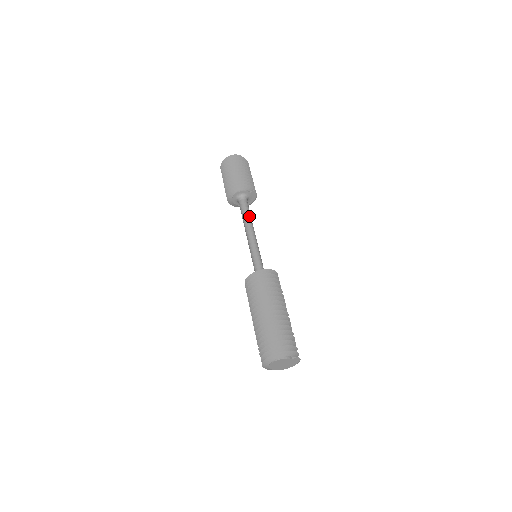
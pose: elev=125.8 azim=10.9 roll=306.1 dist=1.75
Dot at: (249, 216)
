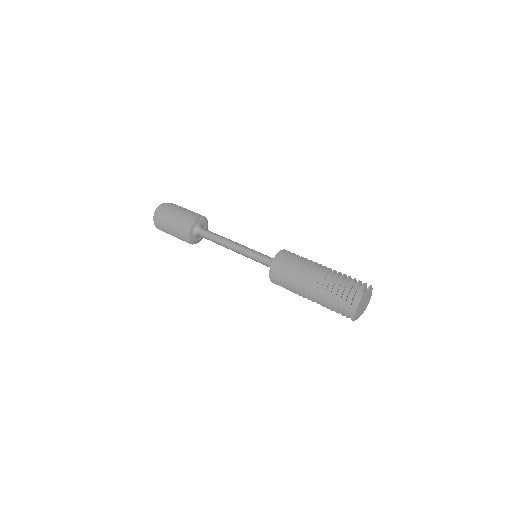
Dot at: (219, 236)
